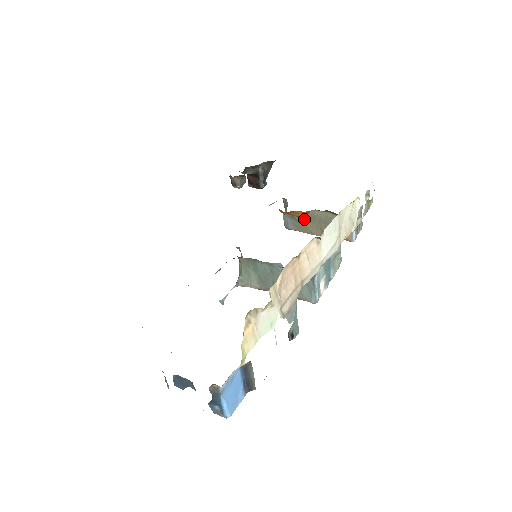
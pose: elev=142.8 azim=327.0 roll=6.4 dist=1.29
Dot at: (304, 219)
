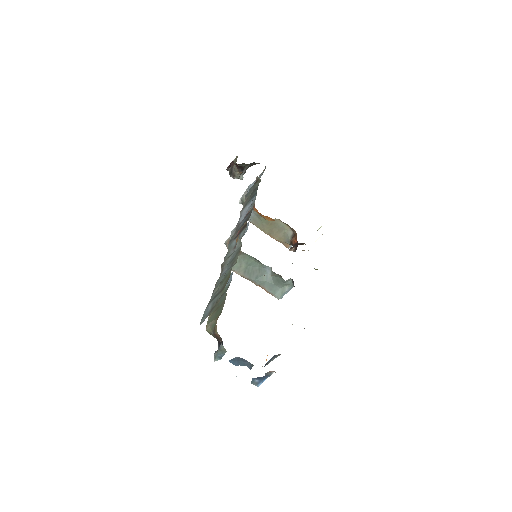
Dot at: (266, 221)
